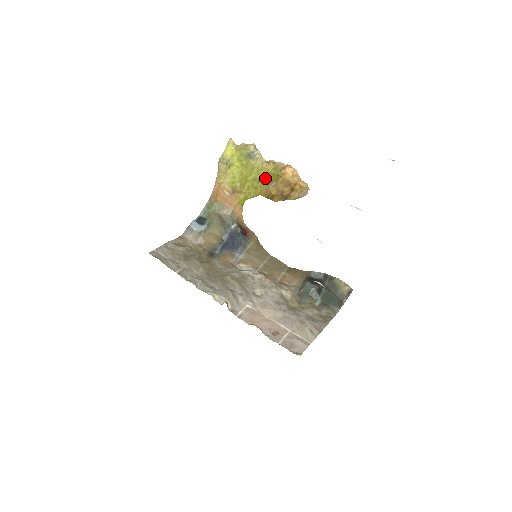
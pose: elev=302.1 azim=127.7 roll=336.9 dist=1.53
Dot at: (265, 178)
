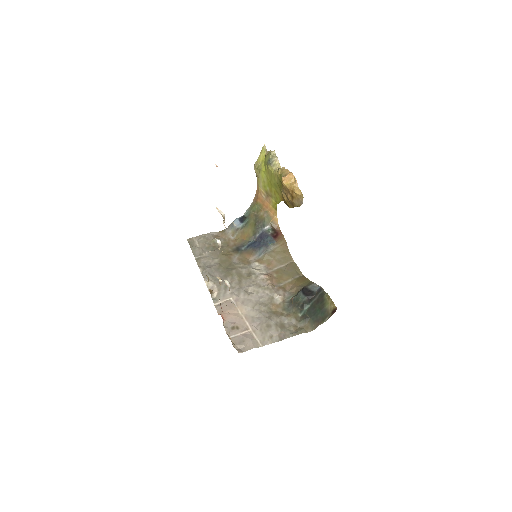
Dot at: (278, 184)
